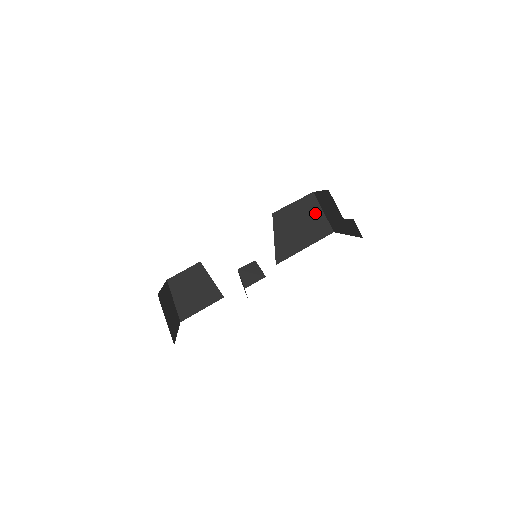
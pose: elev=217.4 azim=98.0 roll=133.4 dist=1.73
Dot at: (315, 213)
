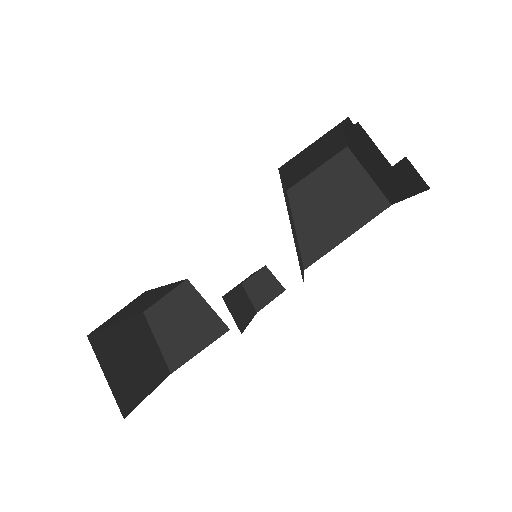
Dot at: (355, 179)
